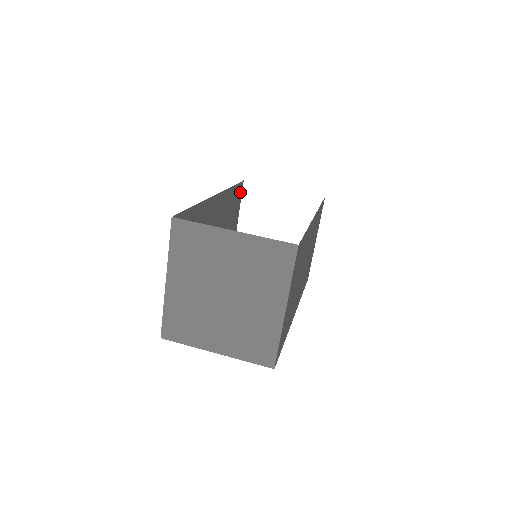
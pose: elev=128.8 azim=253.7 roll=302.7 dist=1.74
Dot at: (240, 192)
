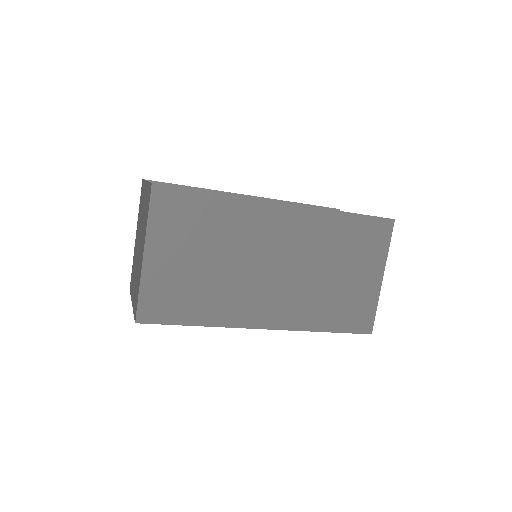
Dot at: occluded
